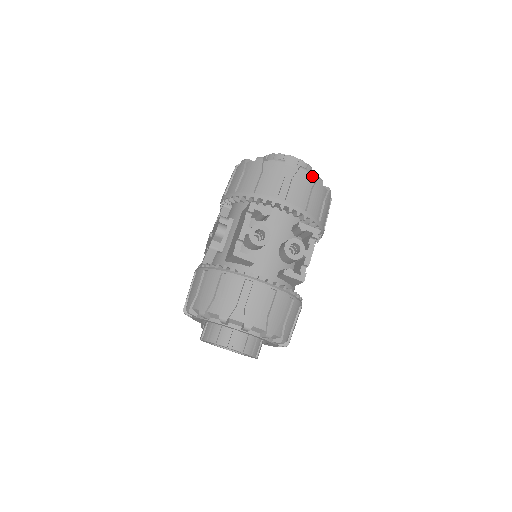
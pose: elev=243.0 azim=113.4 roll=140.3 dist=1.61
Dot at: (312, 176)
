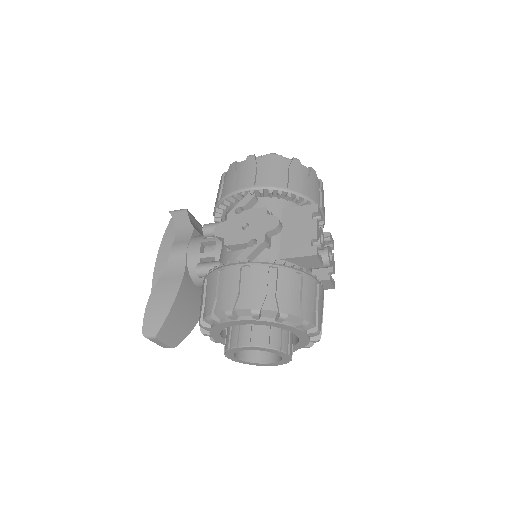
Dot at: occluded
